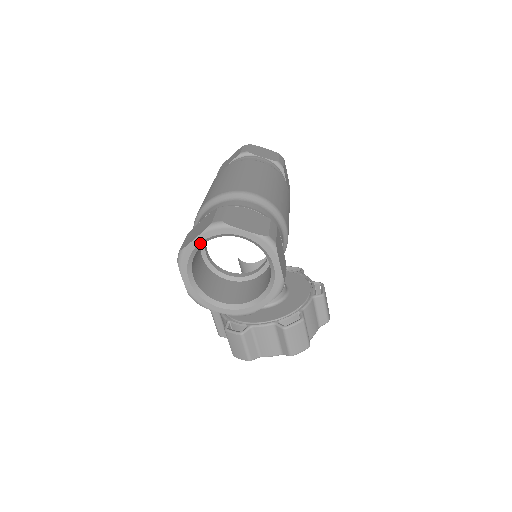
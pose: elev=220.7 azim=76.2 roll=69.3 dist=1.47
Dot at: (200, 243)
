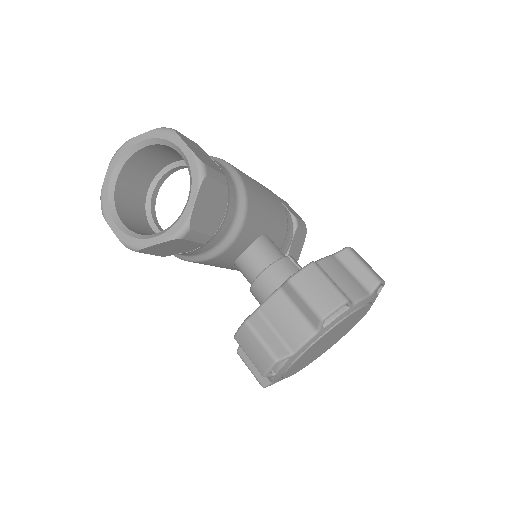
Dot at: (112, 177)
